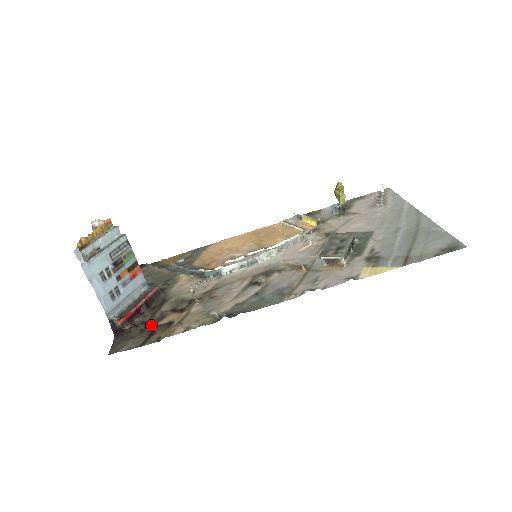
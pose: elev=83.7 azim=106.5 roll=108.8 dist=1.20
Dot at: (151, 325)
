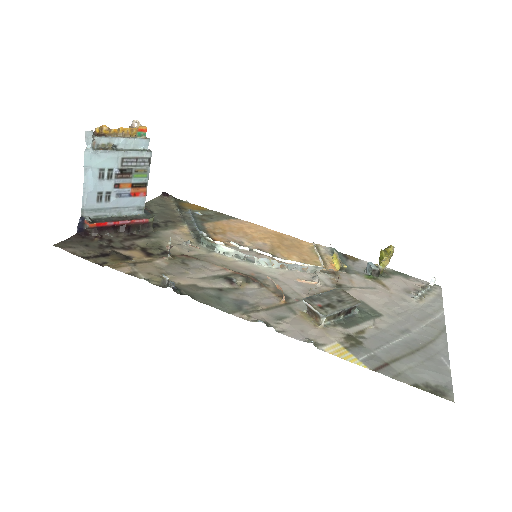
Dot at: (113, 247)
